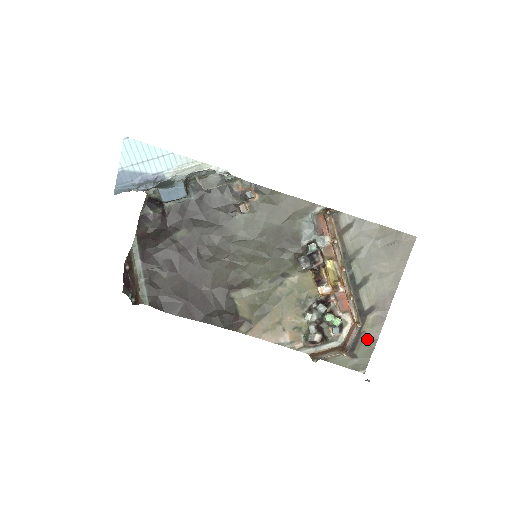
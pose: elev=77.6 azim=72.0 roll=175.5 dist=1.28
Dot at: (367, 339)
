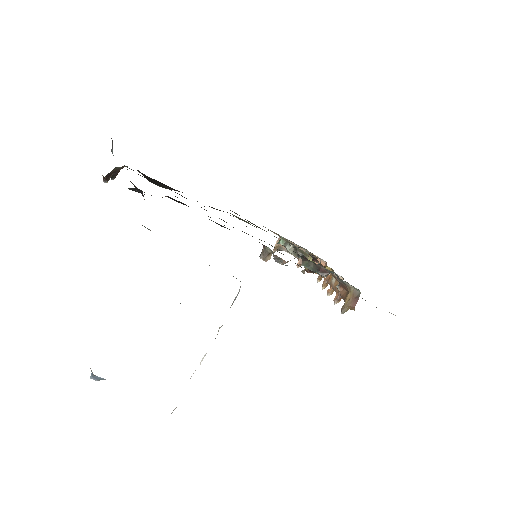
Dot at: occluded
